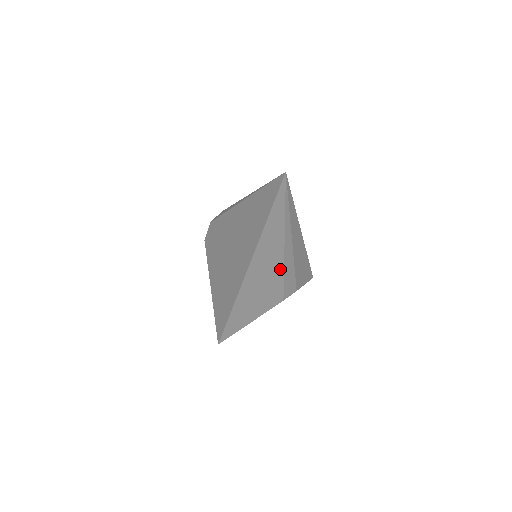
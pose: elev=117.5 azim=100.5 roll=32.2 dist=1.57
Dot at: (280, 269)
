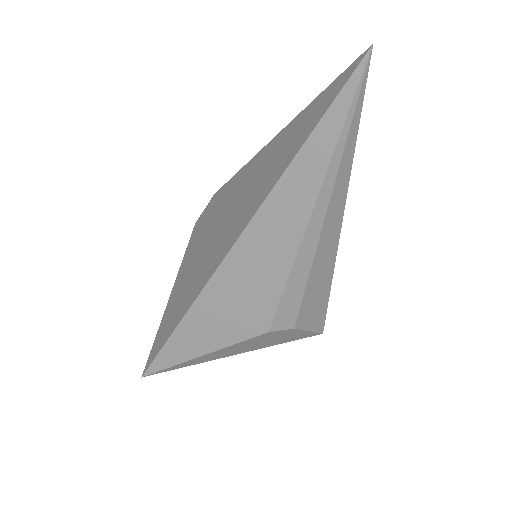
Dot at: (287, 261)
